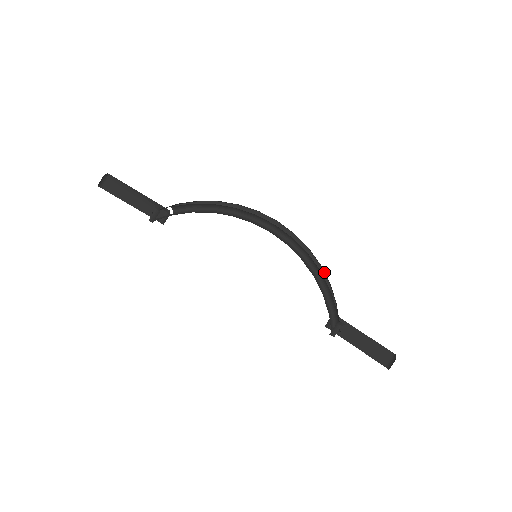
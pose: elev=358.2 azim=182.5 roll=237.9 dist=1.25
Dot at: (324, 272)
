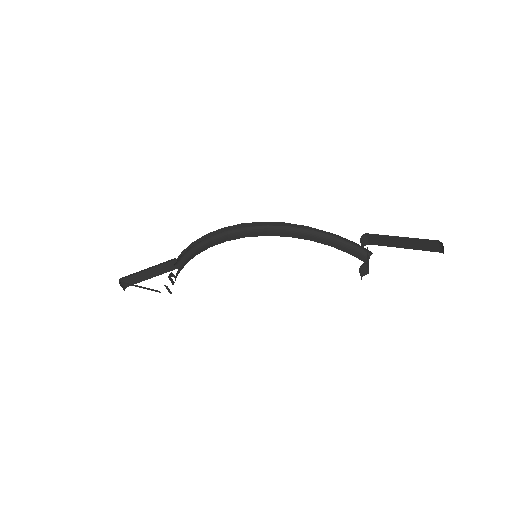
Dot at: (315, 230)
